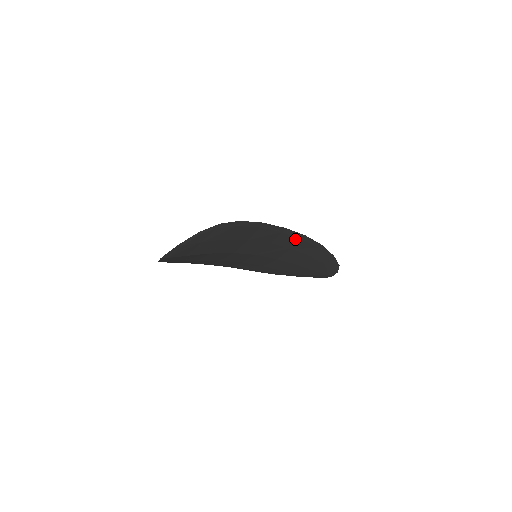
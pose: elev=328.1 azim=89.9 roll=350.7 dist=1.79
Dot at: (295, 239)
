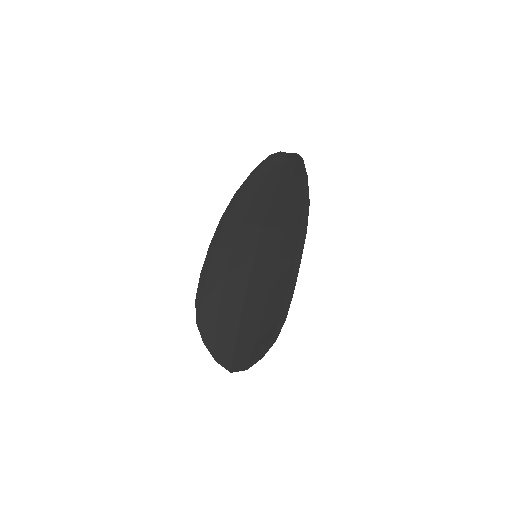
Dot at: (297, 238)
